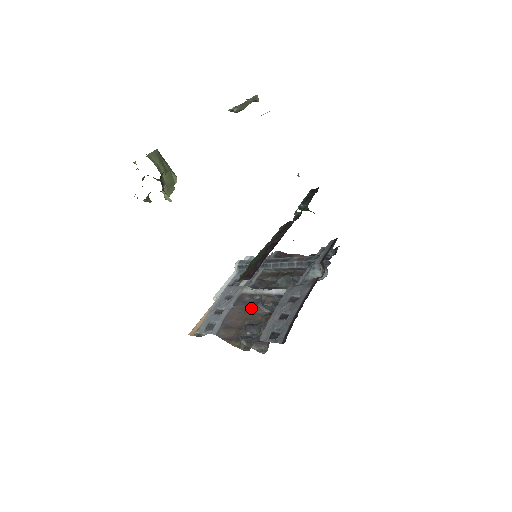
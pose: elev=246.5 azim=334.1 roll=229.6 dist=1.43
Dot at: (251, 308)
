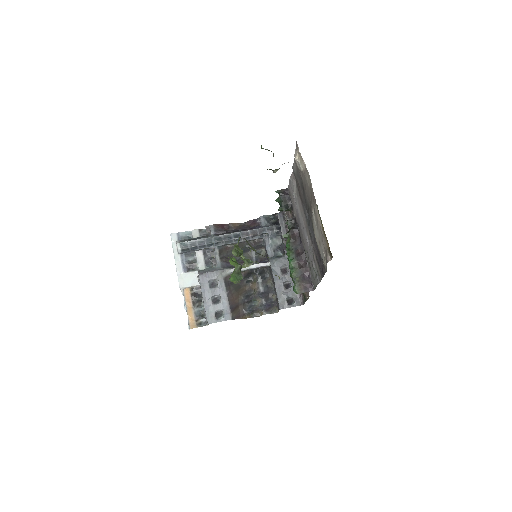
Dot at: (236, 285)
